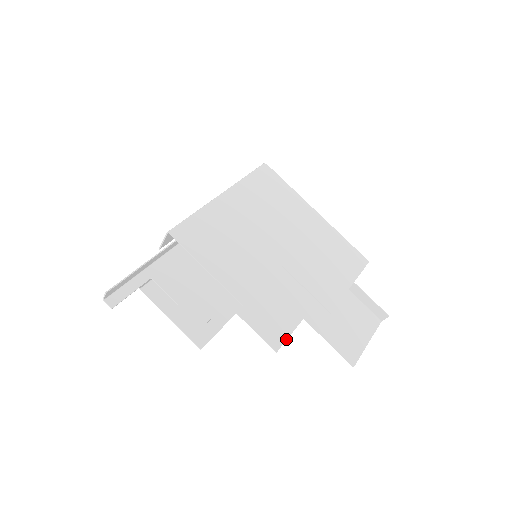
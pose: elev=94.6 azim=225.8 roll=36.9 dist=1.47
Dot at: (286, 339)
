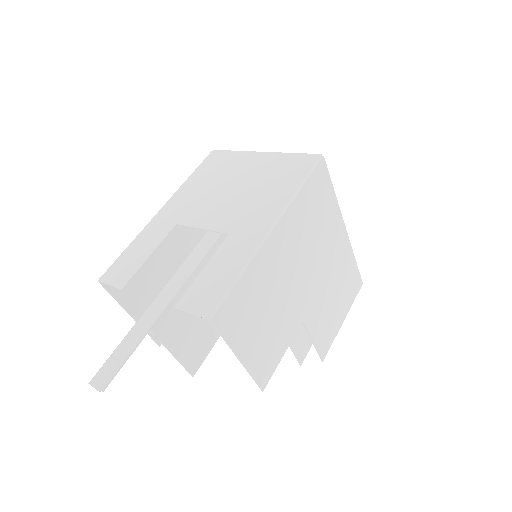
Dot at: occluded
